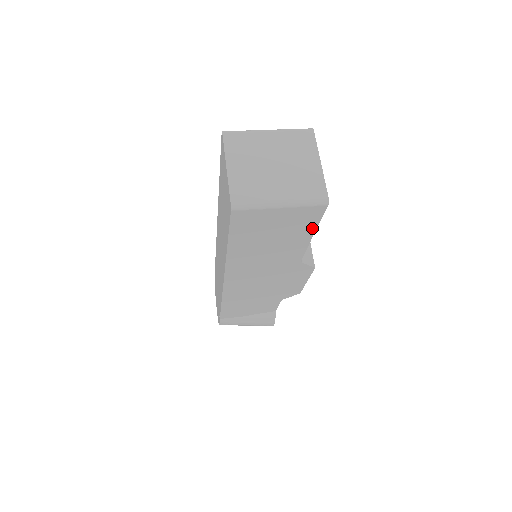
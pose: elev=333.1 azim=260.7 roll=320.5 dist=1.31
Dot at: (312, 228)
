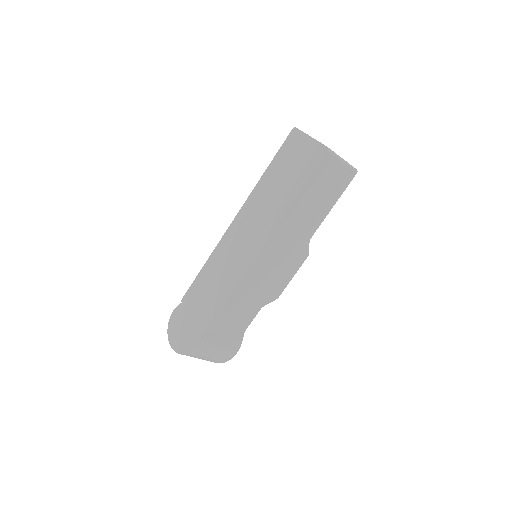
Dot at: (338, 196)
